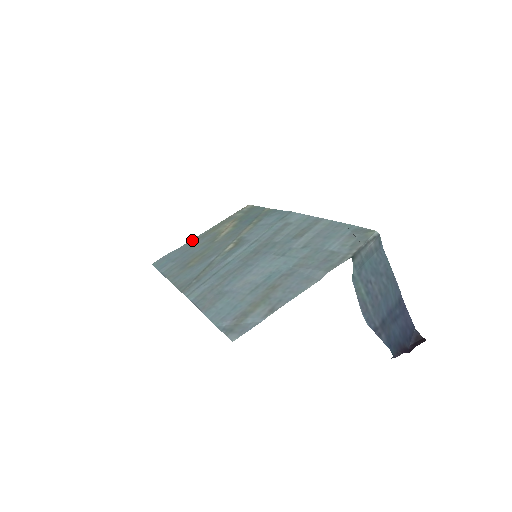
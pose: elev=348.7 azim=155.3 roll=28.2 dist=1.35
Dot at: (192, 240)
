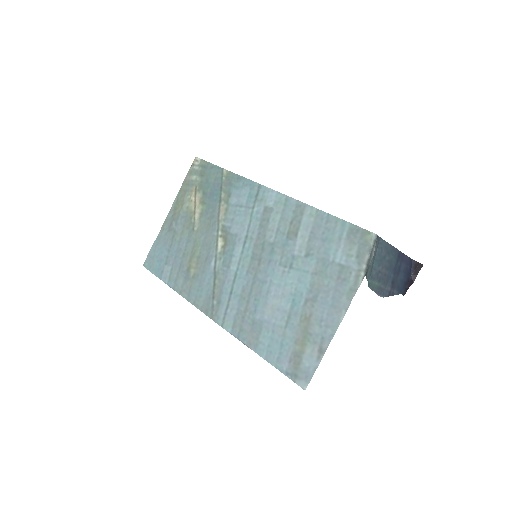
Dot at: (165, 225)
